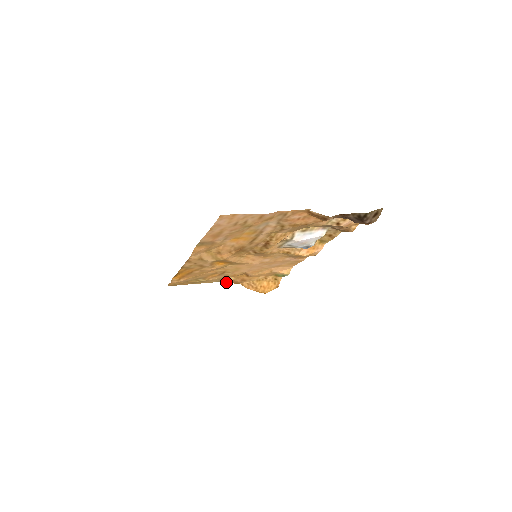
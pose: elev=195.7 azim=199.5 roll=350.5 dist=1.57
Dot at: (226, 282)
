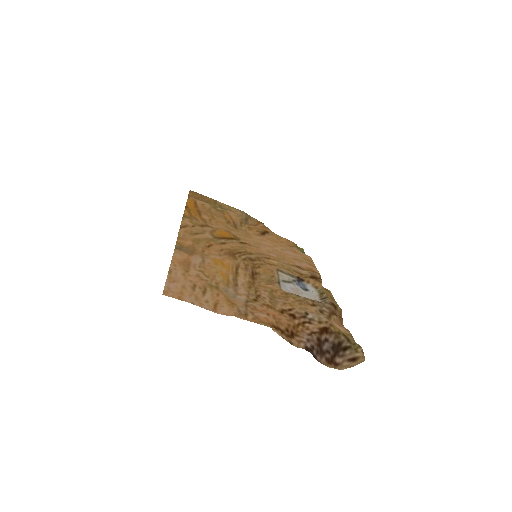
Dot at: (250, 216)
